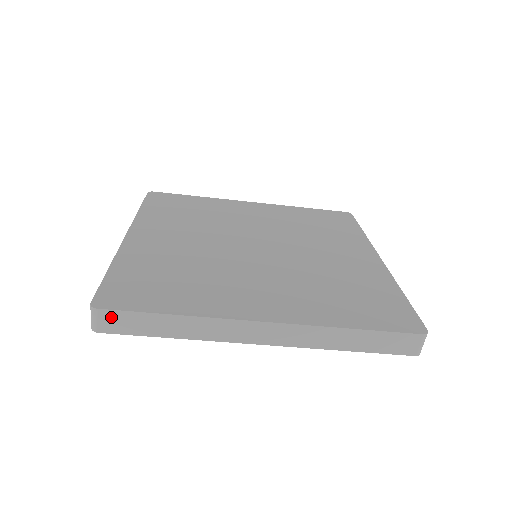
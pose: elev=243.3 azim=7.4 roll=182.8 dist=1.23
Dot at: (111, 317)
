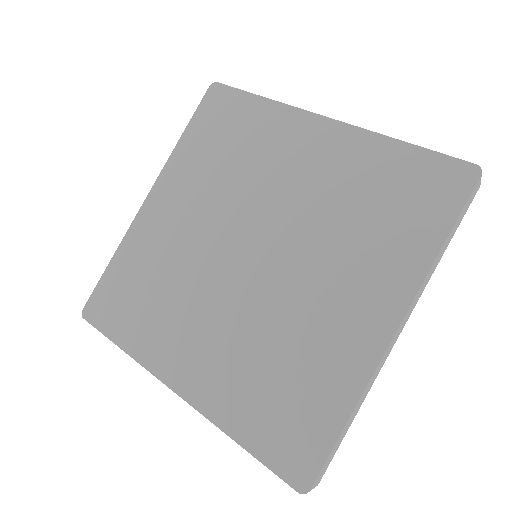
Dot at: (319, 476)
